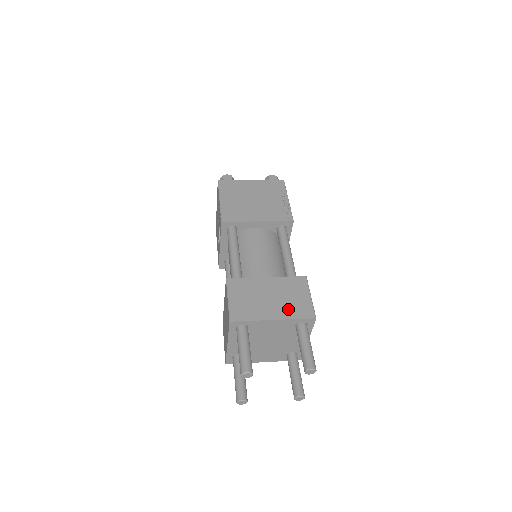
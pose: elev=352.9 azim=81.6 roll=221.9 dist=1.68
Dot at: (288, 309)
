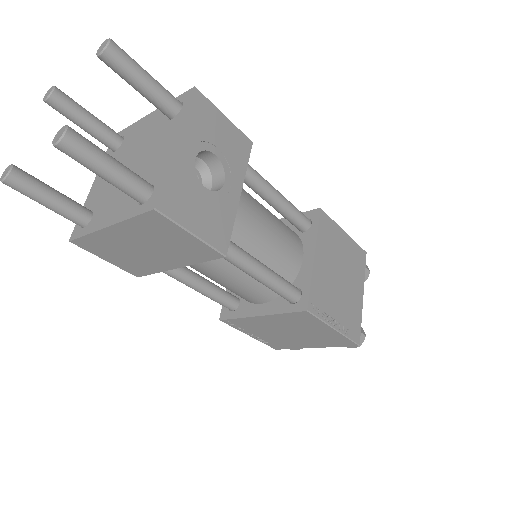
Dot at: occluded
